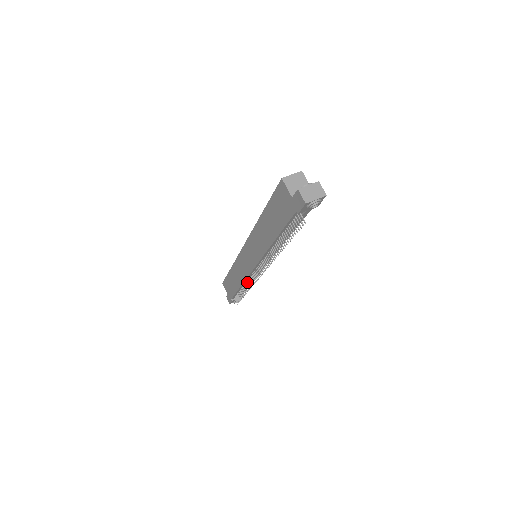
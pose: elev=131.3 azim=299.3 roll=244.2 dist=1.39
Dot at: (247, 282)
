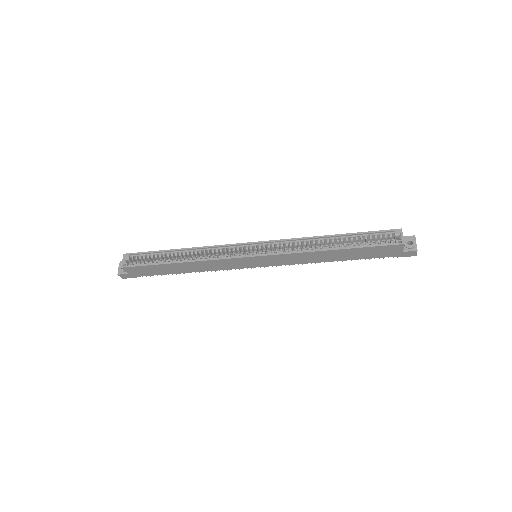
Dot at: occluded
